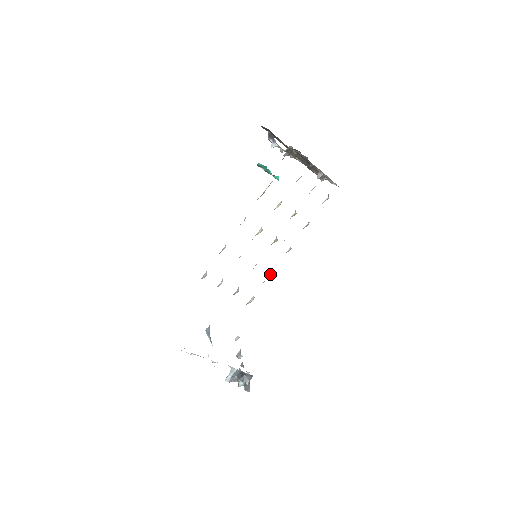
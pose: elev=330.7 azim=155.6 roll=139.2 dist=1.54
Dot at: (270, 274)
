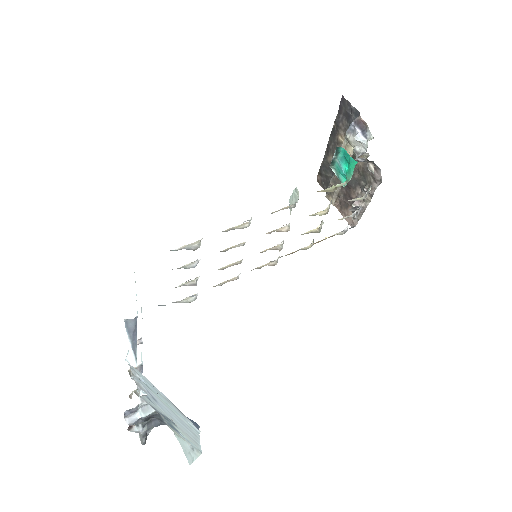
Dot at: (233, 280)
